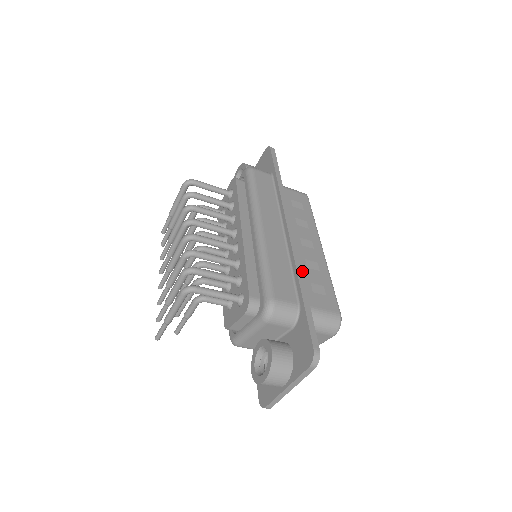
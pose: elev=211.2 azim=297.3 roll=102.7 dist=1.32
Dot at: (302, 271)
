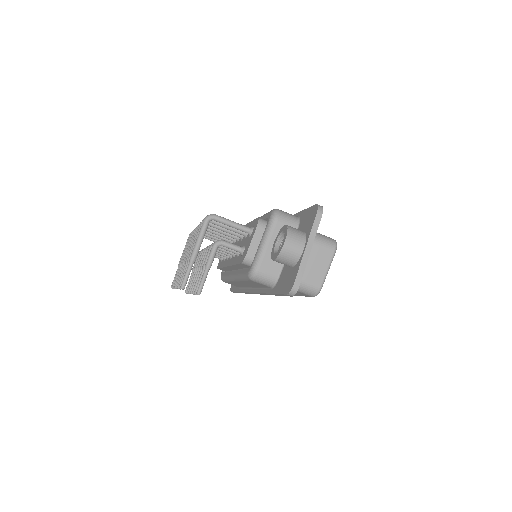
Dot at: occluded
